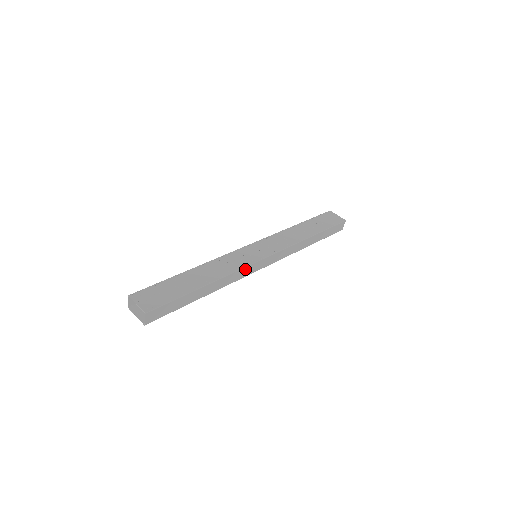
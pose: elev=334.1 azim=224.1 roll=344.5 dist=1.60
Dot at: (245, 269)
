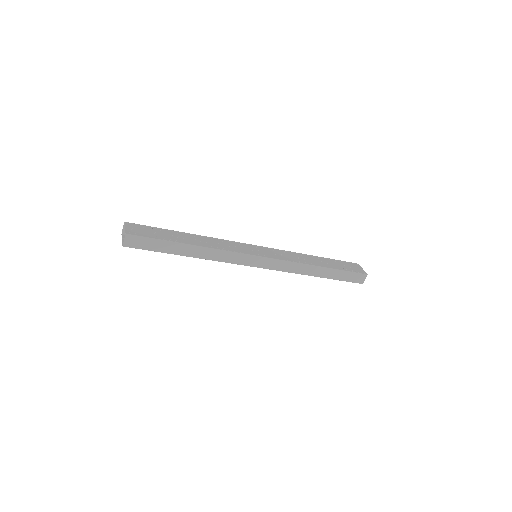
Dot at: (236, 255)
